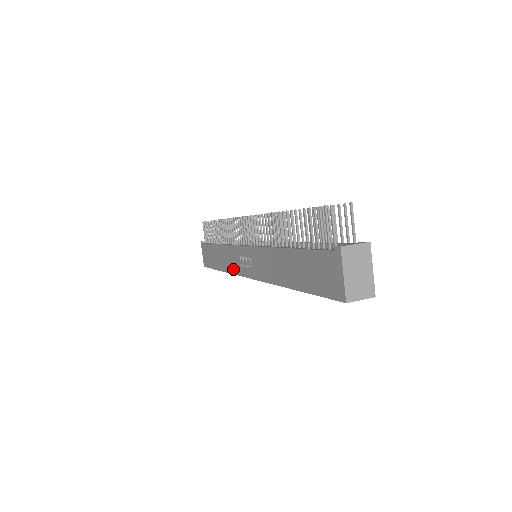
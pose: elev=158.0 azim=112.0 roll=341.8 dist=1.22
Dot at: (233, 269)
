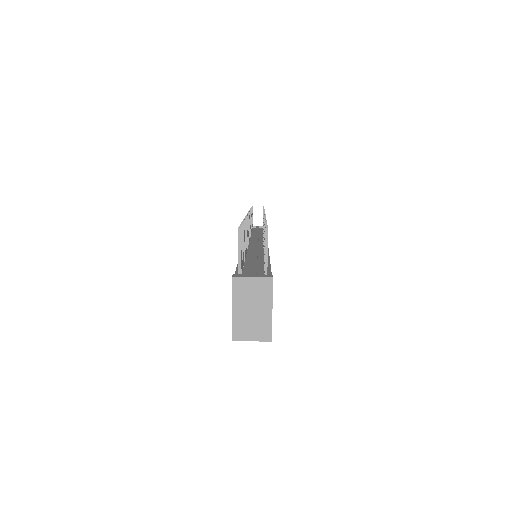
Dot at: occluded
